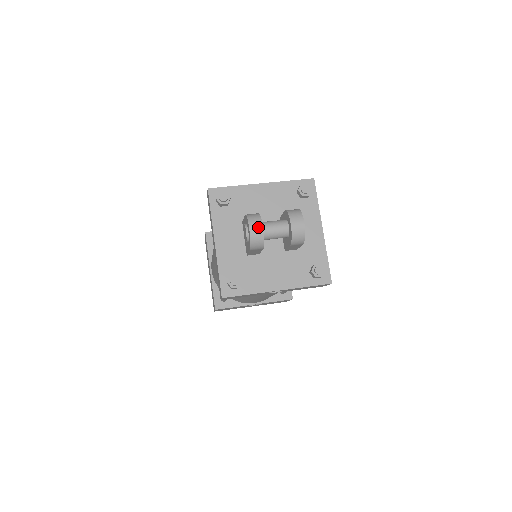
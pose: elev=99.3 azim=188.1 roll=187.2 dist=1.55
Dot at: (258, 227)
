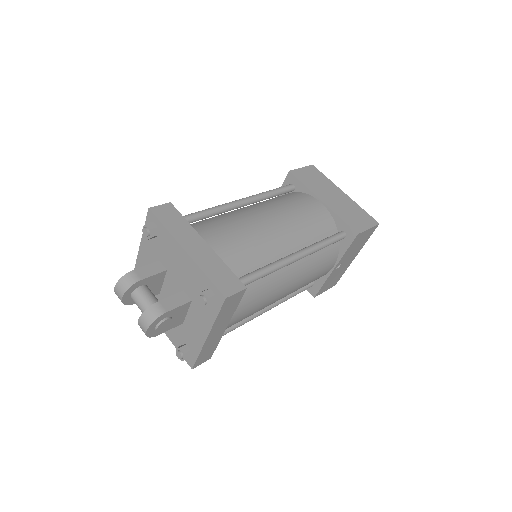
Dot at: (119, 295)
